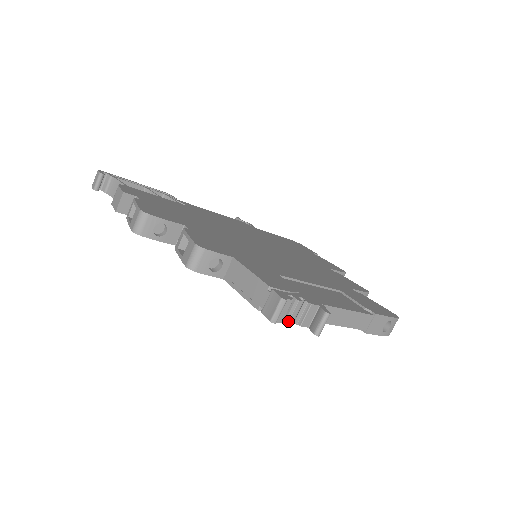
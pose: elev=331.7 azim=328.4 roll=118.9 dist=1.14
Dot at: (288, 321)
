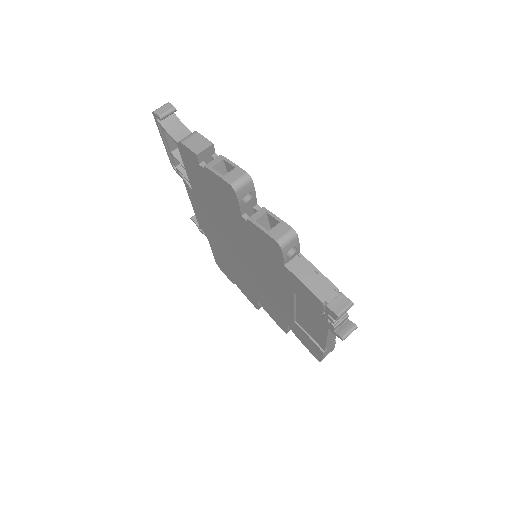
Dot at: (335, 320)
